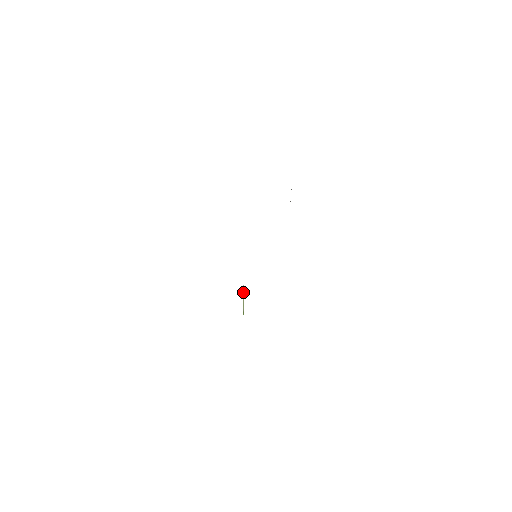
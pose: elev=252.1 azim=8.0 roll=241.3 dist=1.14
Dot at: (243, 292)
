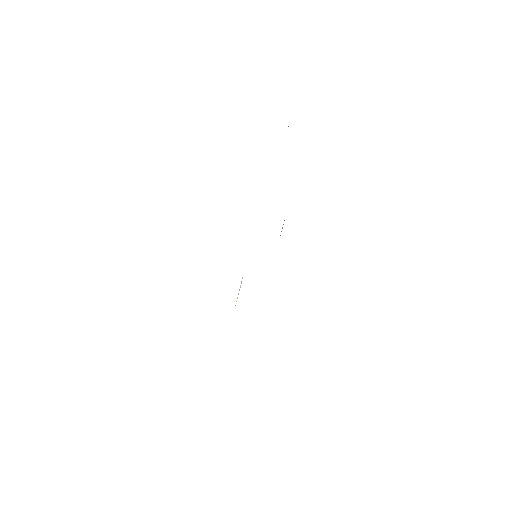
Dot at: occluded
